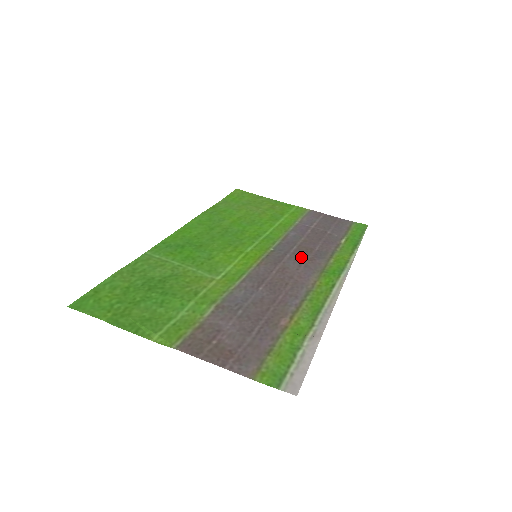
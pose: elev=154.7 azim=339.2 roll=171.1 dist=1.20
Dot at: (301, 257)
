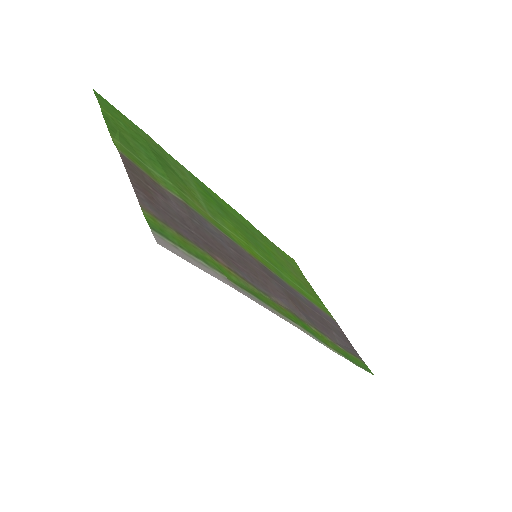
Dot at: (291, 297)
